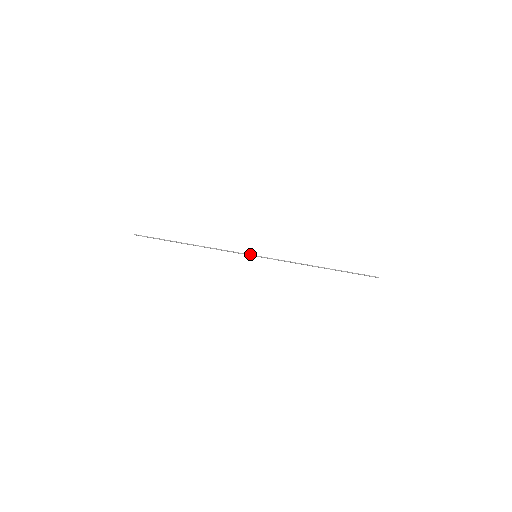
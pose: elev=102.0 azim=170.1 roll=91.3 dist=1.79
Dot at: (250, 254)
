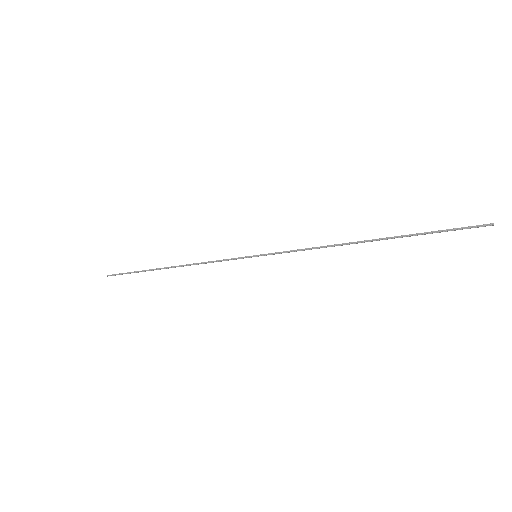
Dot at: (246, 256)
